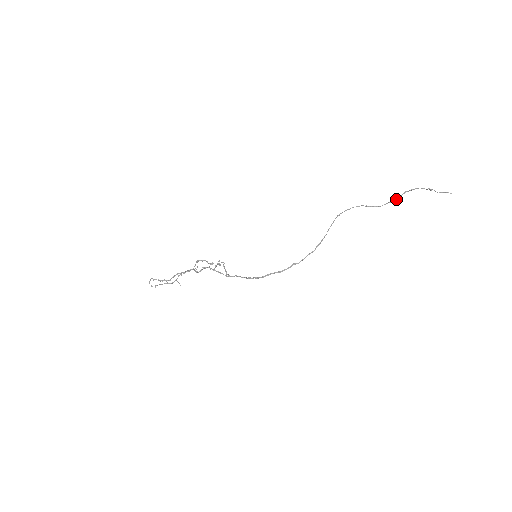
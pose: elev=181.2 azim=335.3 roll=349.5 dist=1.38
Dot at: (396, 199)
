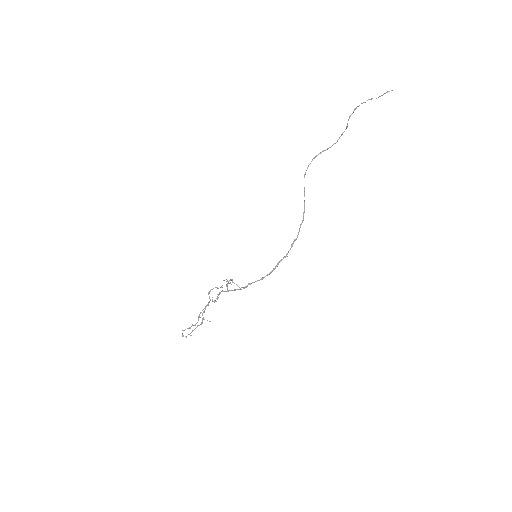
Dot at: occluded
